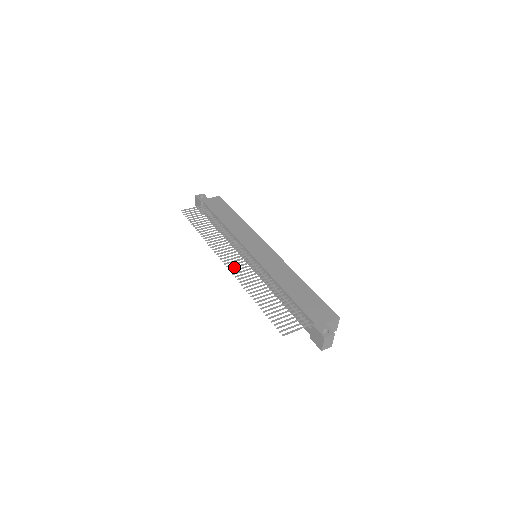
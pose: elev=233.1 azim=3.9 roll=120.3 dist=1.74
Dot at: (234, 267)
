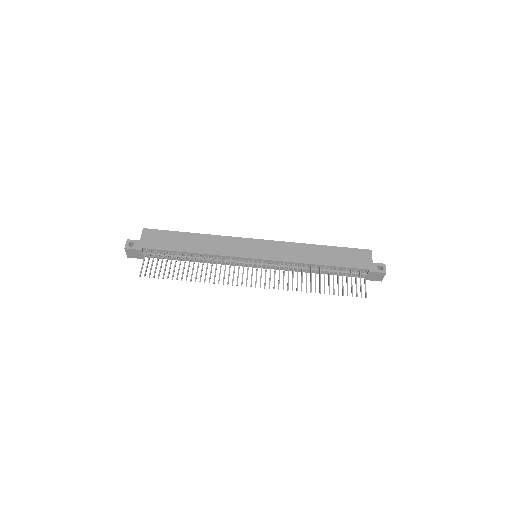
Dot at: (265, 282)
